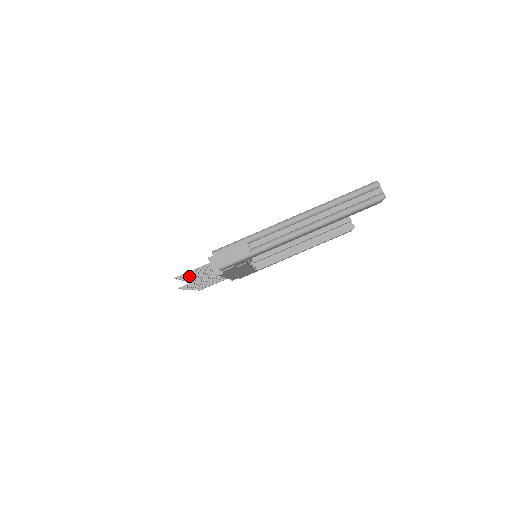
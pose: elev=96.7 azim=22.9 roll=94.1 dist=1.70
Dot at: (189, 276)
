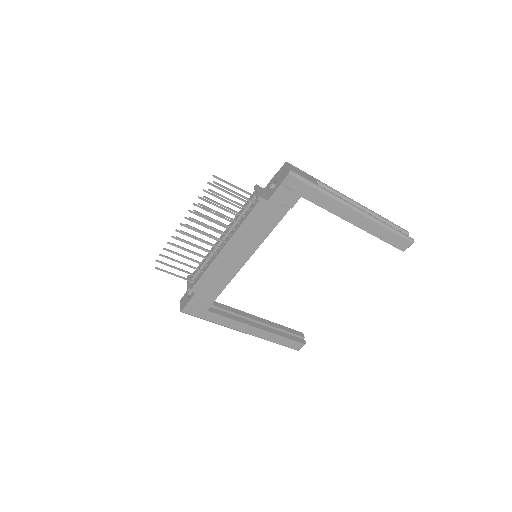
Dot at: (202, 207)
